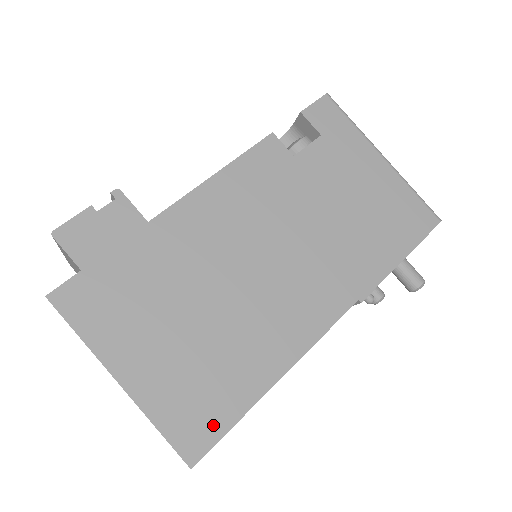
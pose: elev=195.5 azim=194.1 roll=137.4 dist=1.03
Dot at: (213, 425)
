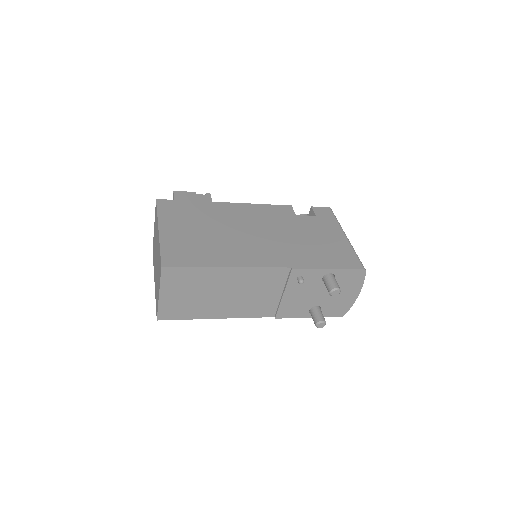
Dot at: (183, 261)
